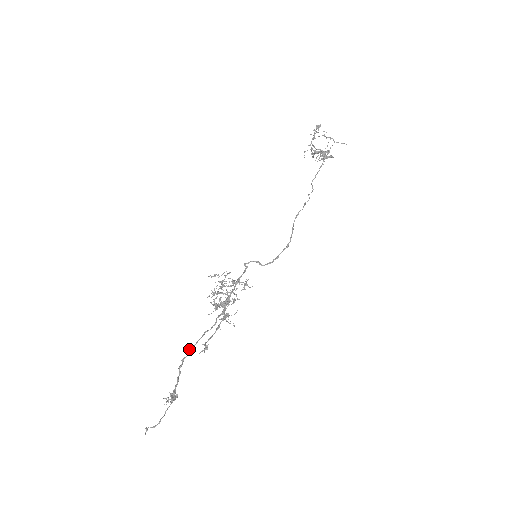
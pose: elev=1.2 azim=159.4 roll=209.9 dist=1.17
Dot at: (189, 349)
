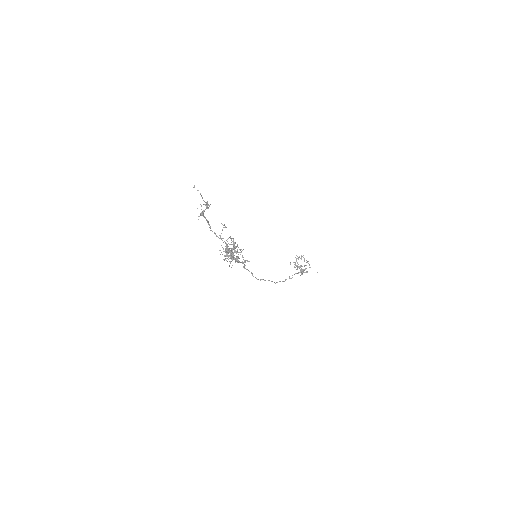
Dot at: (211, 230)
